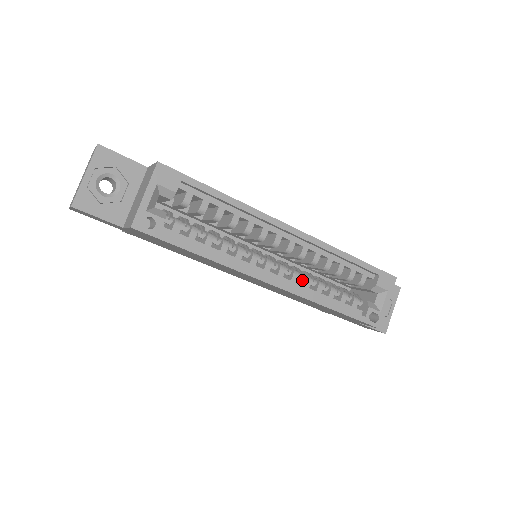
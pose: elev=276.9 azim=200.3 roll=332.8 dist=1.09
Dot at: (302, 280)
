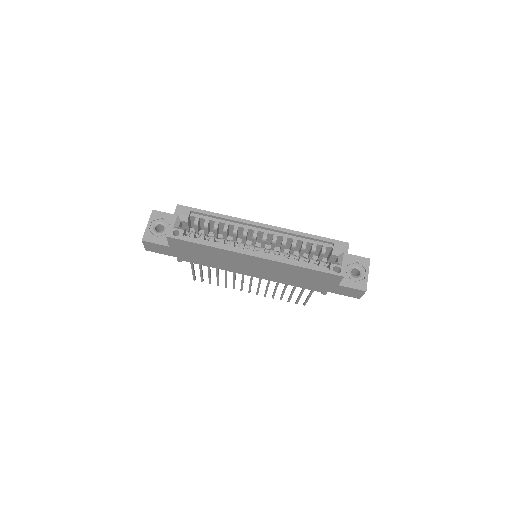
Dot at: (279, 255)
